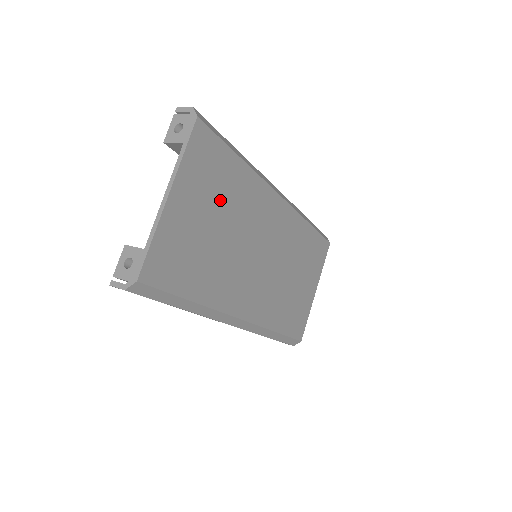
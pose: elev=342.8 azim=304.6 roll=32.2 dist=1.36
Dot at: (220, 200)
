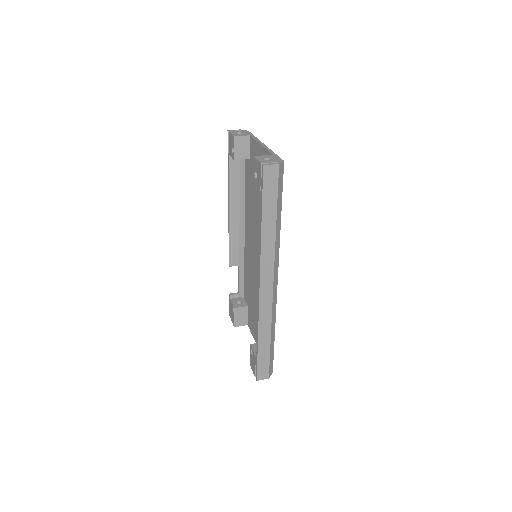
Dot at: occluded
